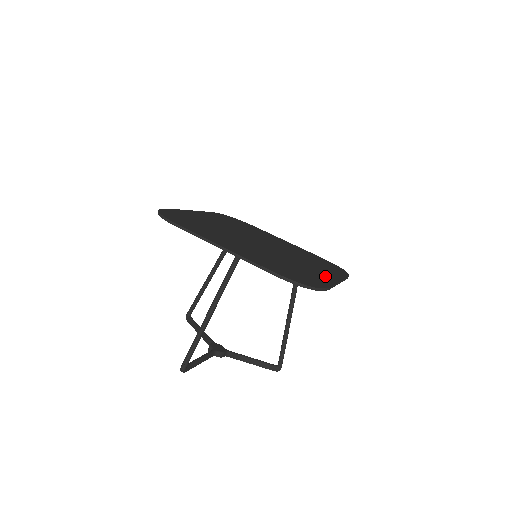
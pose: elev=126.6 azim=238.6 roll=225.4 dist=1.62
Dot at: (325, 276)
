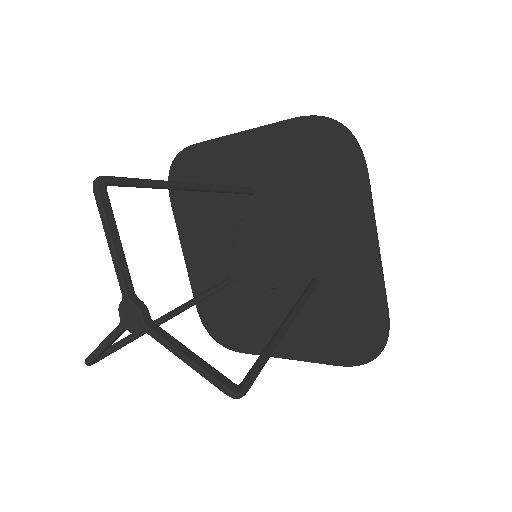
Dot at: (357, 233)
